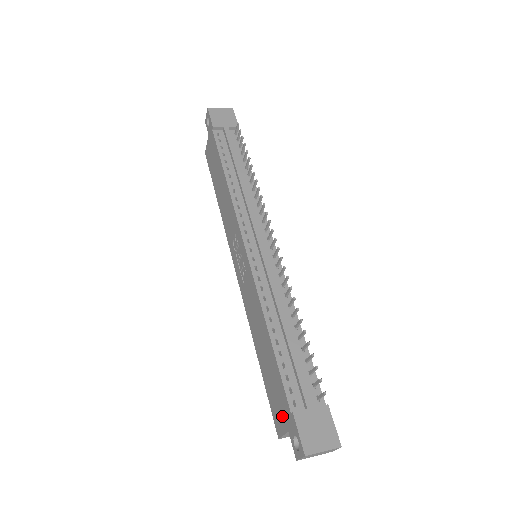
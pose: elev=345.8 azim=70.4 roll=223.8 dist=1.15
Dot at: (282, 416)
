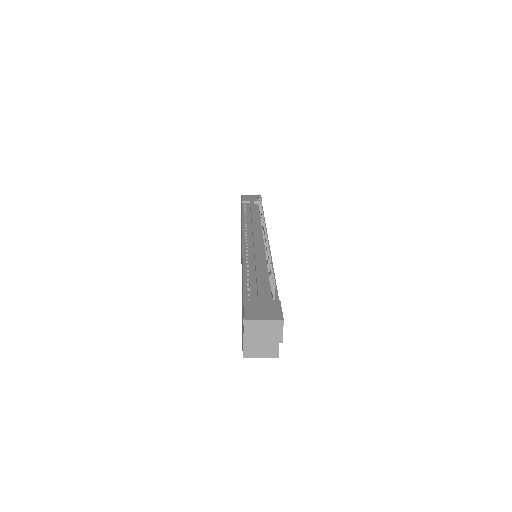
Dot at: occluded
